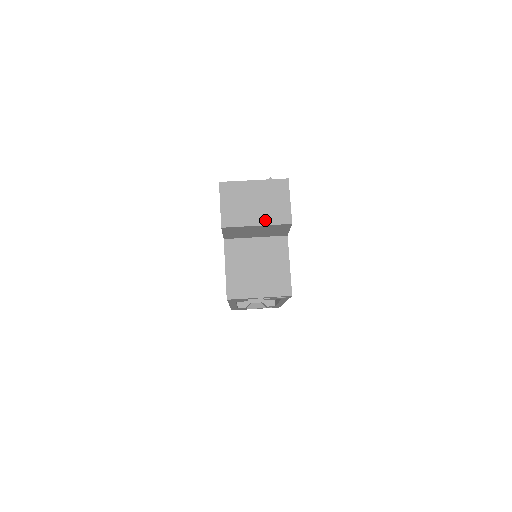
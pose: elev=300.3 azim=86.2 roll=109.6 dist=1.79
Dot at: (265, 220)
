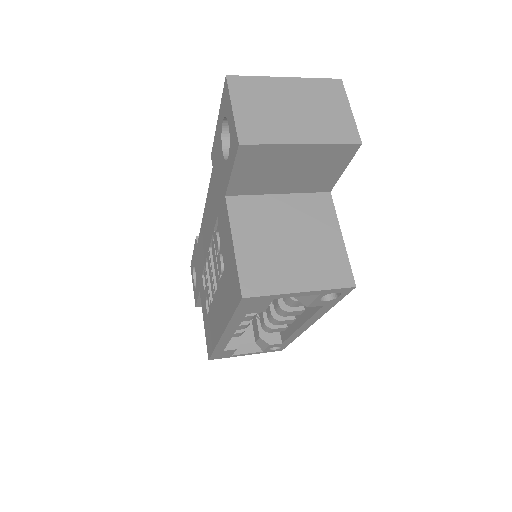
Dot at: (315, 136)
